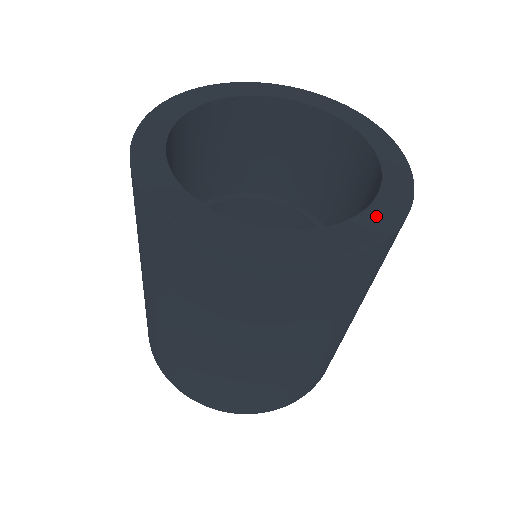
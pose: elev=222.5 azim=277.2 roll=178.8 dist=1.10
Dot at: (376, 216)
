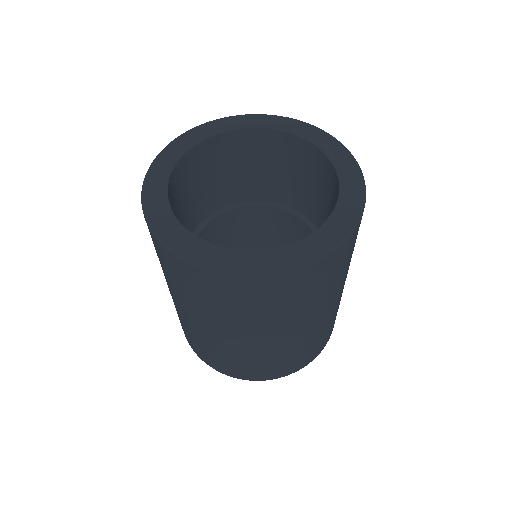
Dot at: (330, 230)
